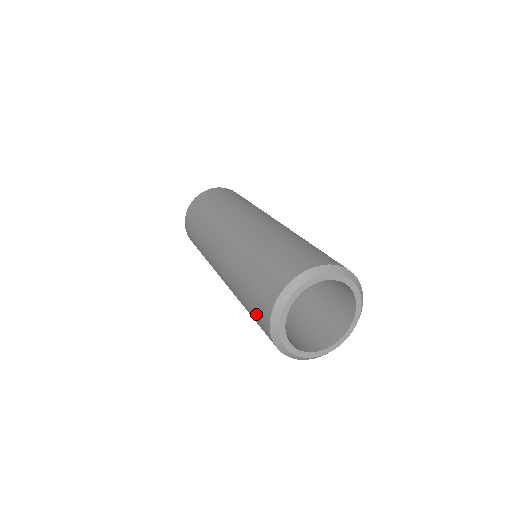
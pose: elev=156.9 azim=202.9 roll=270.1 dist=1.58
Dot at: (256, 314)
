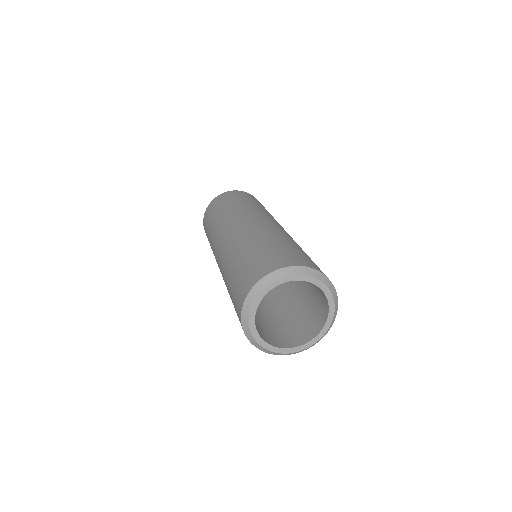
Dot at: occluded
